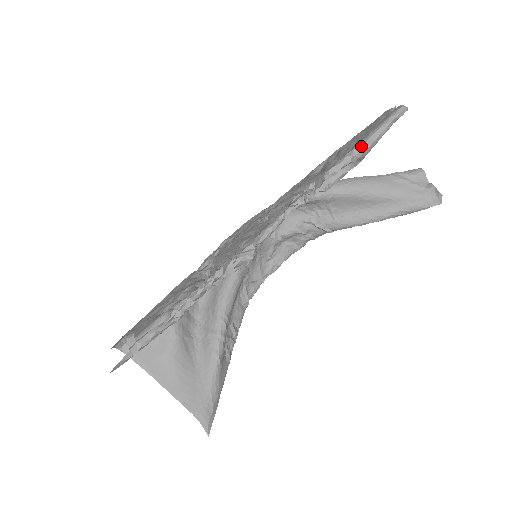
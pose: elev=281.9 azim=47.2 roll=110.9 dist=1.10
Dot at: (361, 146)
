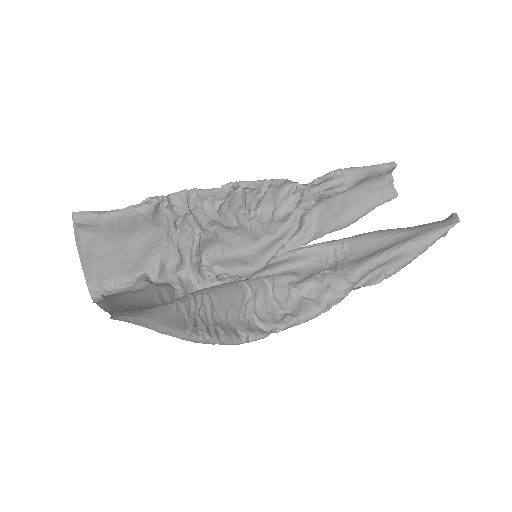
Dot at: (349, 168)
